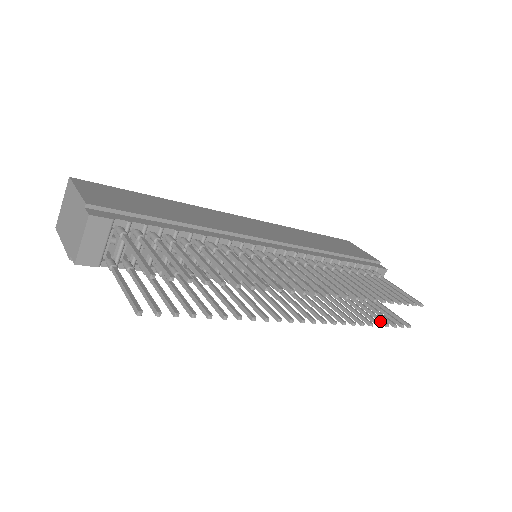
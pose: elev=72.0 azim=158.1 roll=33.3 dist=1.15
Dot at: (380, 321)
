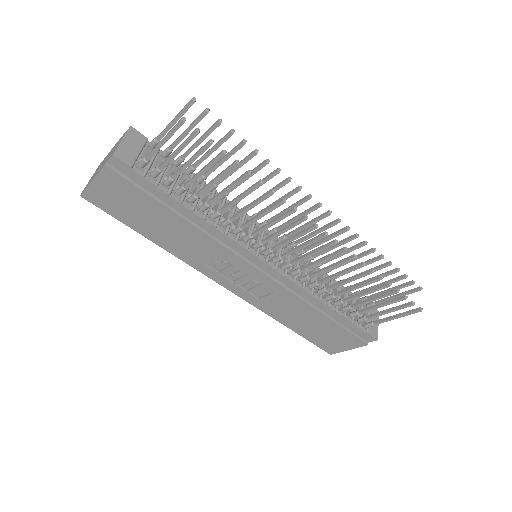
Dot at: (389, 292)
